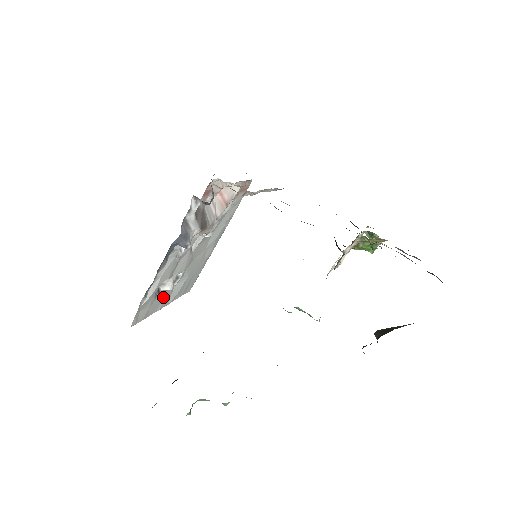
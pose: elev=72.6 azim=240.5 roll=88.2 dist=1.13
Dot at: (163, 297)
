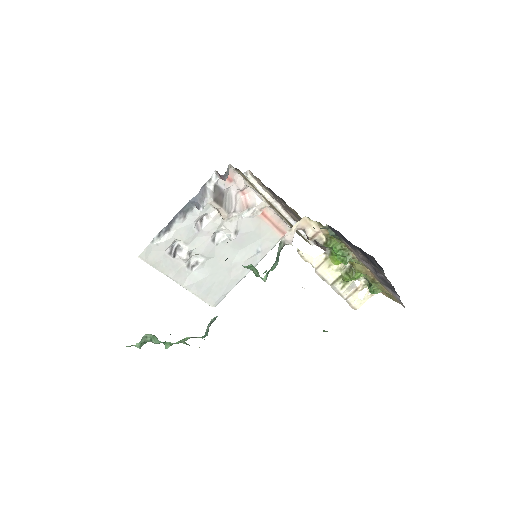
Dot at: (178, 267)
